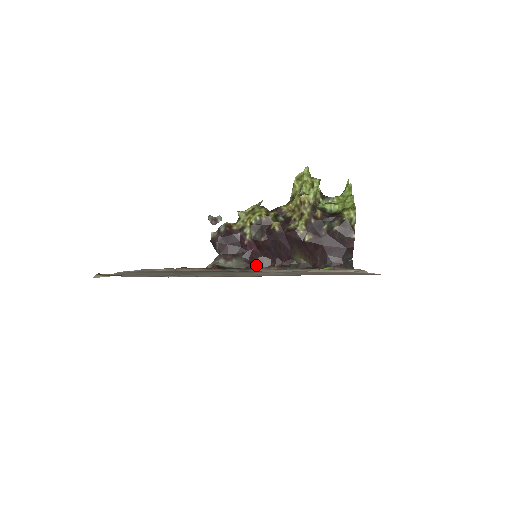
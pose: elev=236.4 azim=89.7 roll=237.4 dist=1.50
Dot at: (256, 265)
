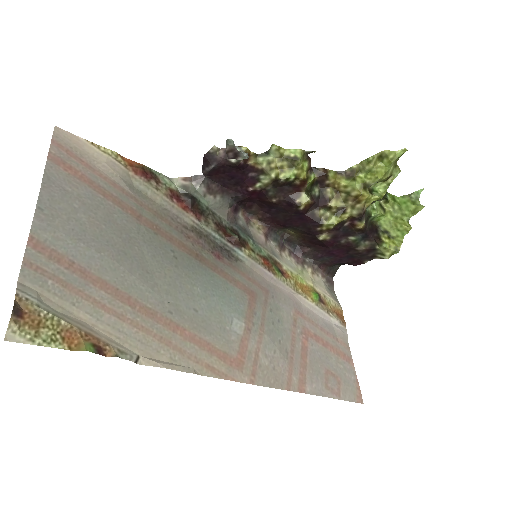
Dot at: (240, 210)
